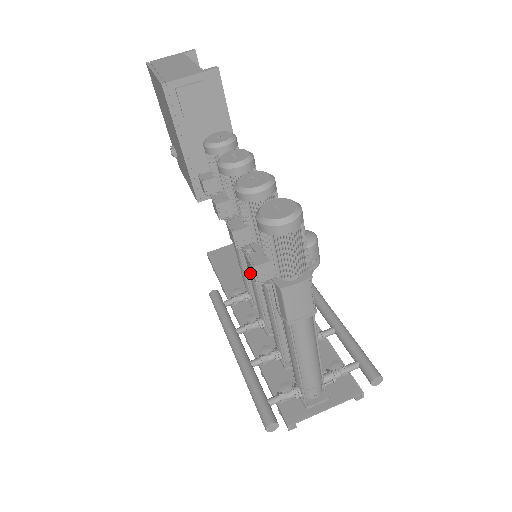
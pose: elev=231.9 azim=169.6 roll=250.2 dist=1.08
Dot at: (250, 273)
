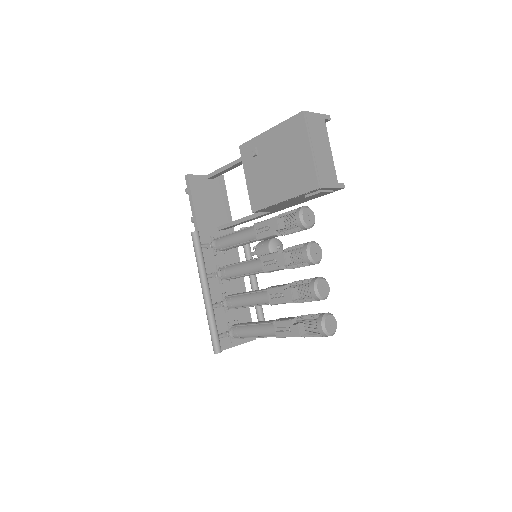
Dot at: (250, 269)
